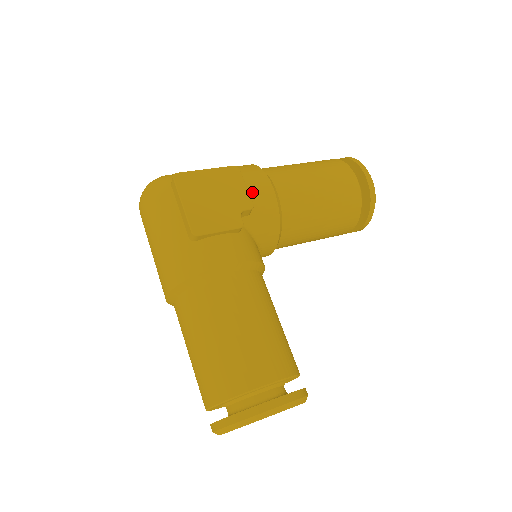
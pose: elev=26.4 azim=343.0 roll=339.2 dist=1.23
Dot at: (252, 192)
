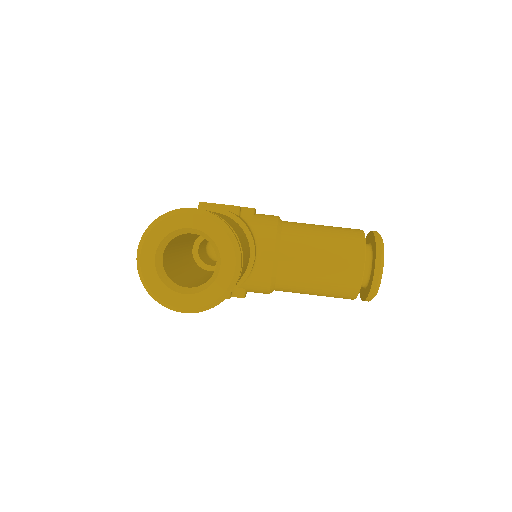
Dot at: (260, 214)
